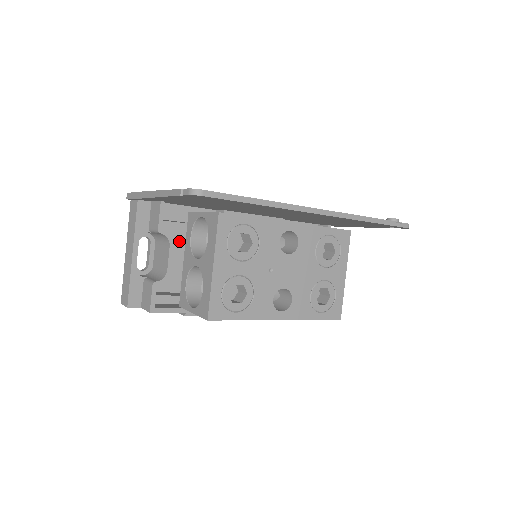
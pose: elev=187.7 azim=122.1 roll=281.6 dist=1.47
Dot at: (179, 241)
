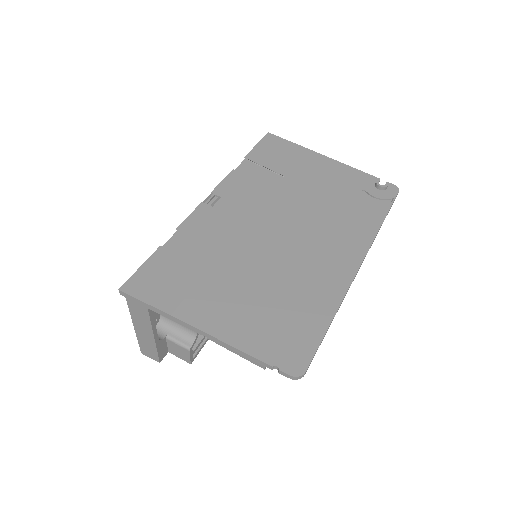
Dot at: occluded
